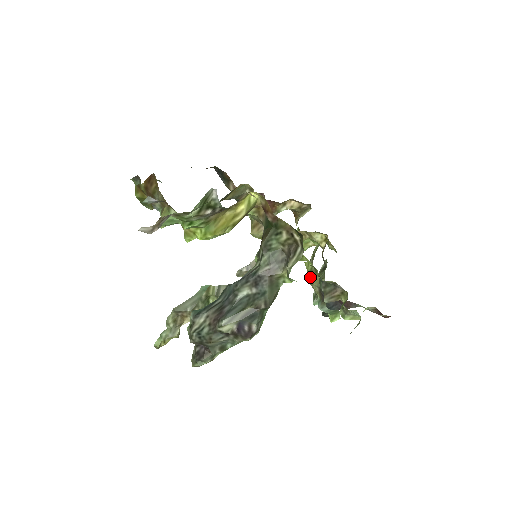
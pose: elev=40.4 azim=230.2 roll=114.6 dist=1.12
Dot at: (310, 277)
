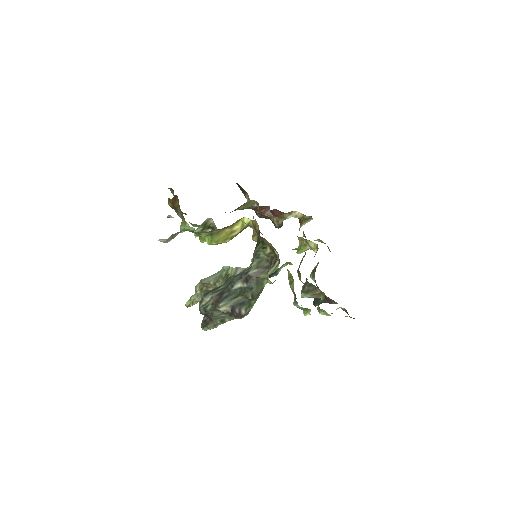
Dot at: (289, 281)
